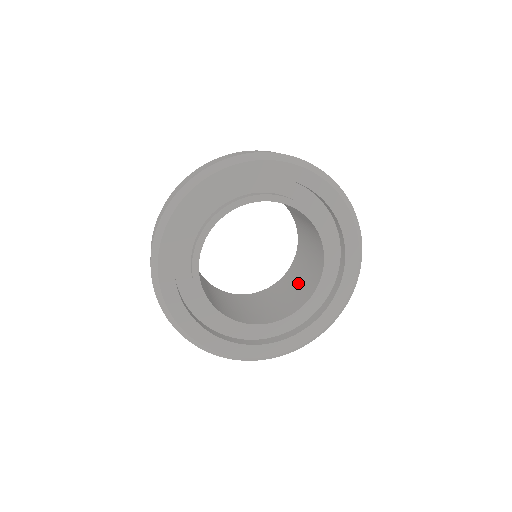
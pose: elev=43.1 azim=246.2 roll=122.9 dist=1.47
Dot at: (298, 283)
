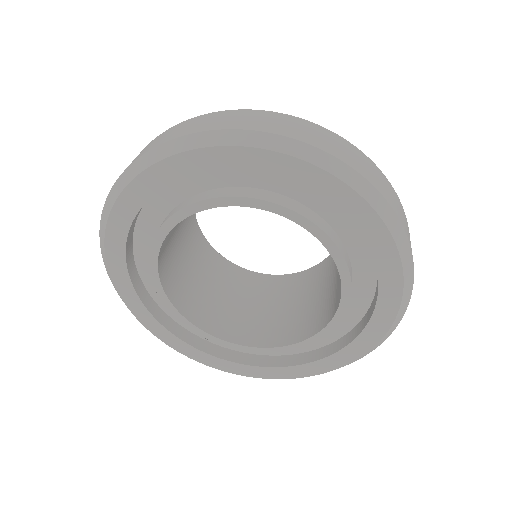
Dot at: (308, 301)
